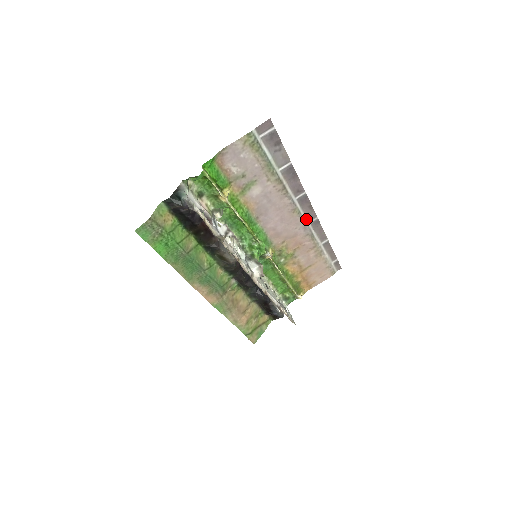
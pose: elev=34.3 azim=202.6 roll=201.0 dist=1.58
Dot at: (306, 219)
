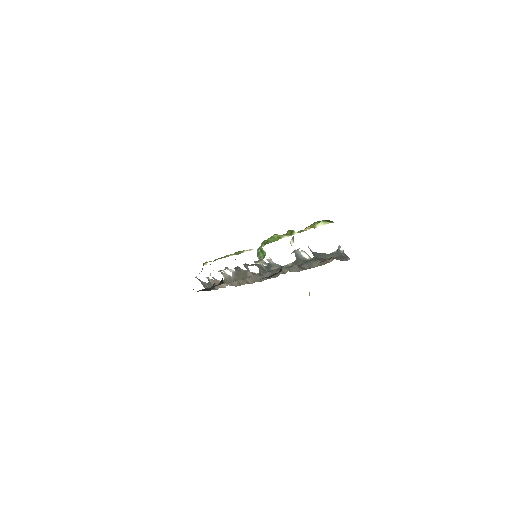
Dot at: occluded
